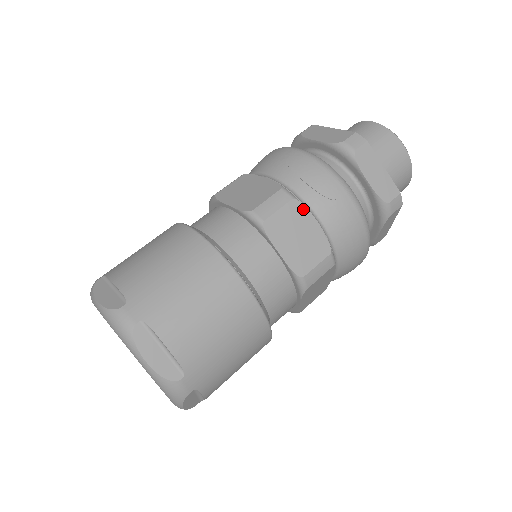
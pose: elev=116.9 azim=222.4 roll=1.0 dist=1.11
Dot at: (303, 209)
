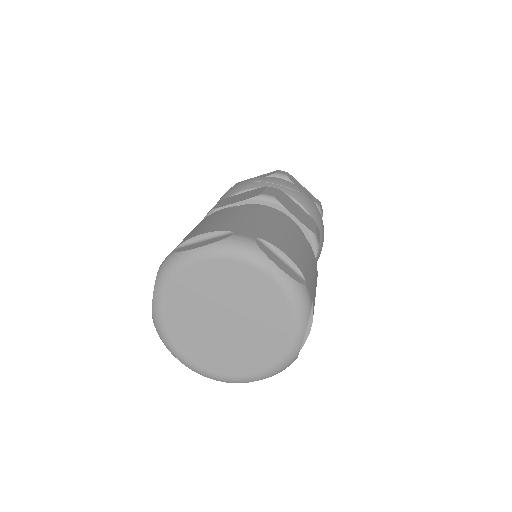
Dot at: (287, 196)
